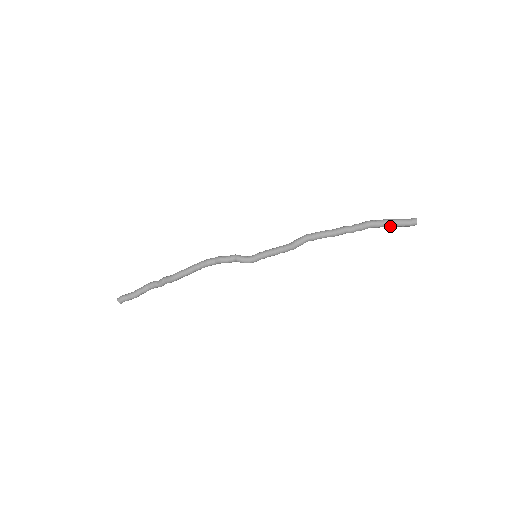
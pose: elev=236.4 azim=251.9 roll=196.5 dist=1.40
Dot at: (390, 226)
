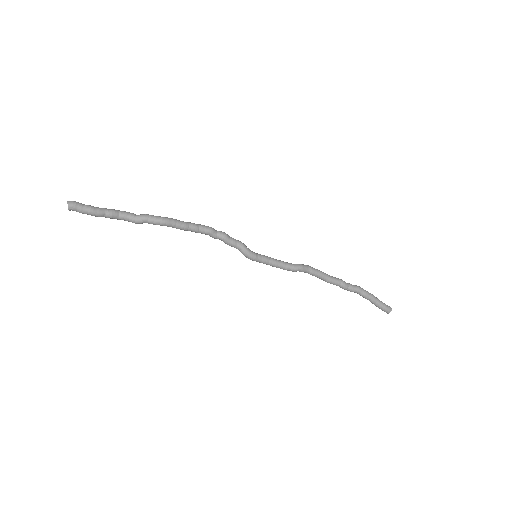
Dot at: (372, 301)
